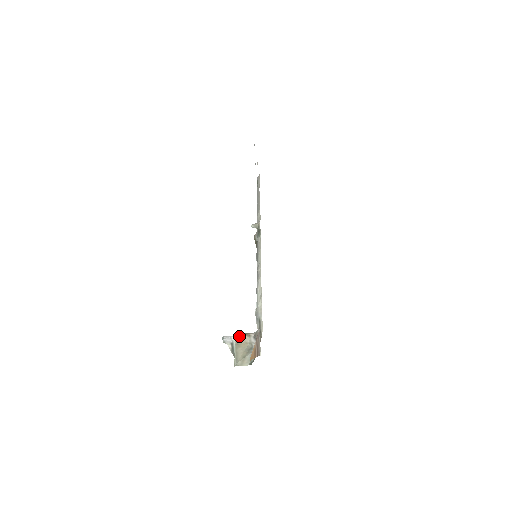
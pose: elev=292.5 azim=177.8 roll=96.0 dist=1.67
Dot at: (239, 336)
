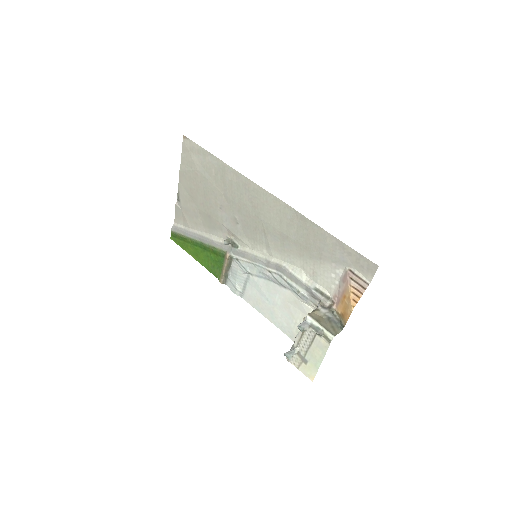
Dot at: (311, 314)
